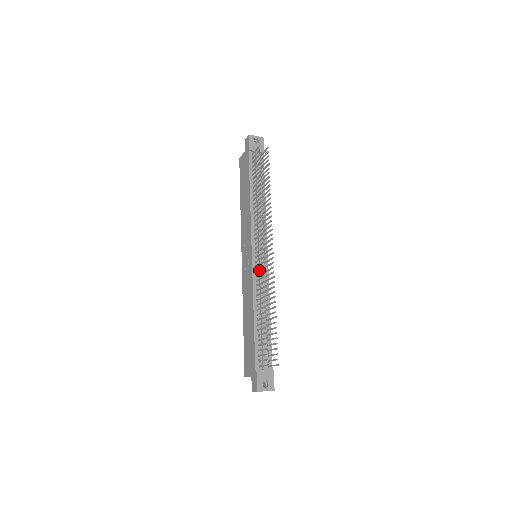
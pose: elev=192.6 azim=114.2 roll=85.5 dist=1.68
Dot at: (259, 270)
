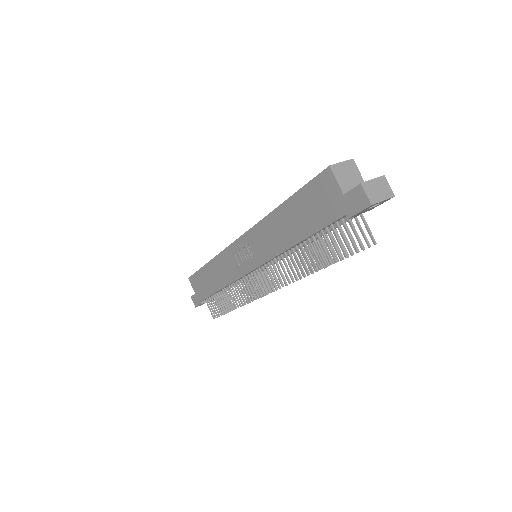
Dot at: (250, 276)
